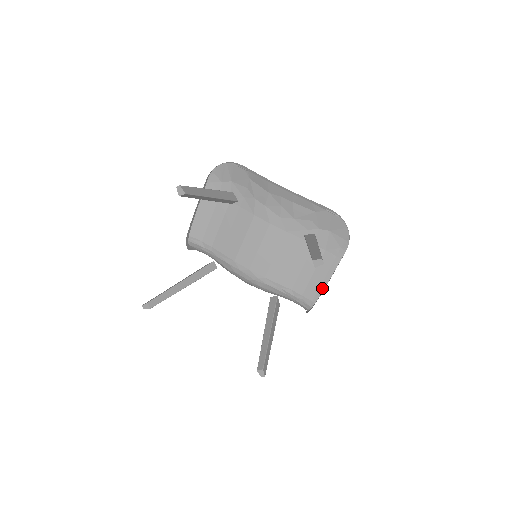
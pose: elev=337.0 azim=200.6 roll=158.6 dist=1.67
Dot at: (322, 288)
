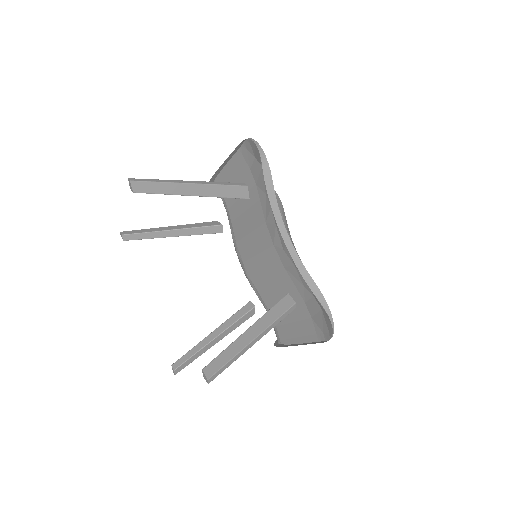
Dot at: (292, 341)
